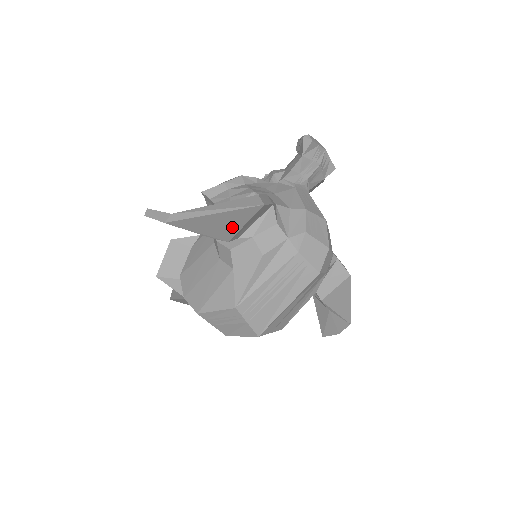
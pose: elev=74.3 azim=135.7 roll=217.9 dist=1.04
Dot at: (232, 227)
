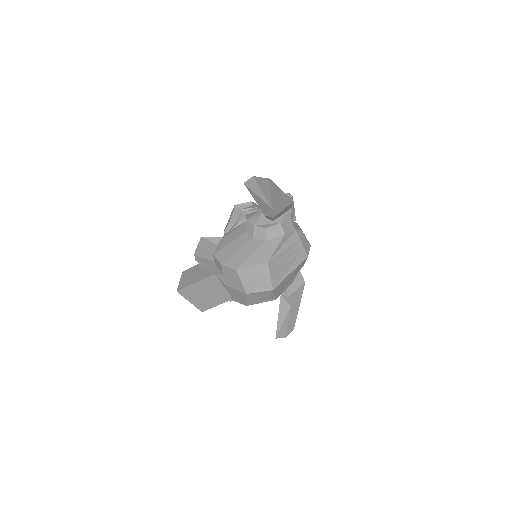
Dot at: (279, 207)
